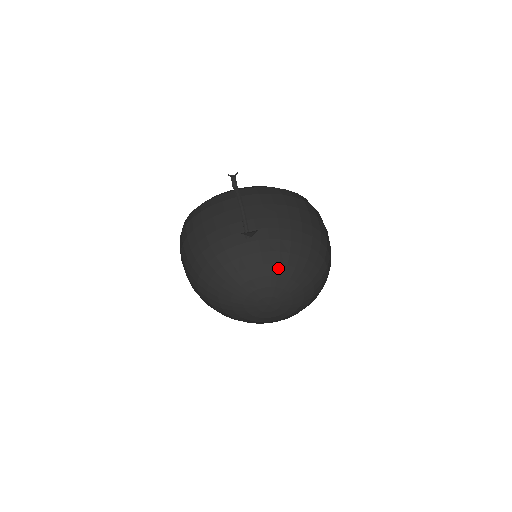
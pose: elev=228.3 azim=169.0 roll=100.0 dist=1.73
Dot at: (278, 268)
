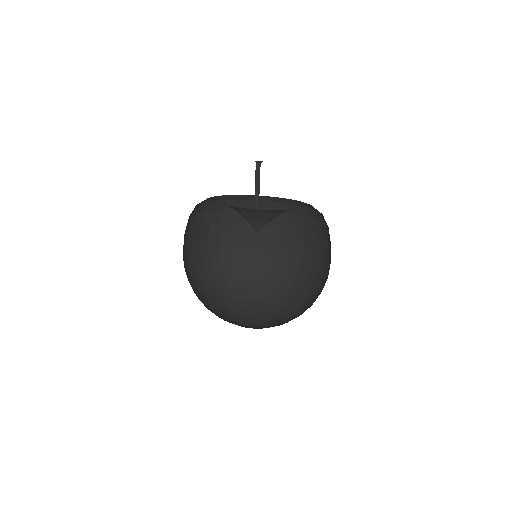
Dot at: (269, 294)
